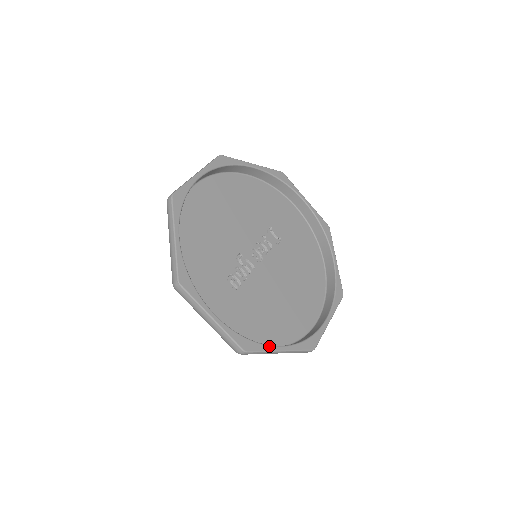
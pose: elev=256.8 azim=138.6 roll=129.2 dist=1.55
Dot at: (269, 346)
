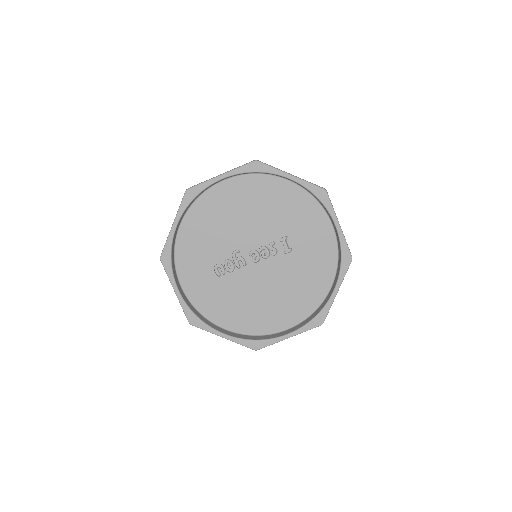
Dot at: (213, 329)
